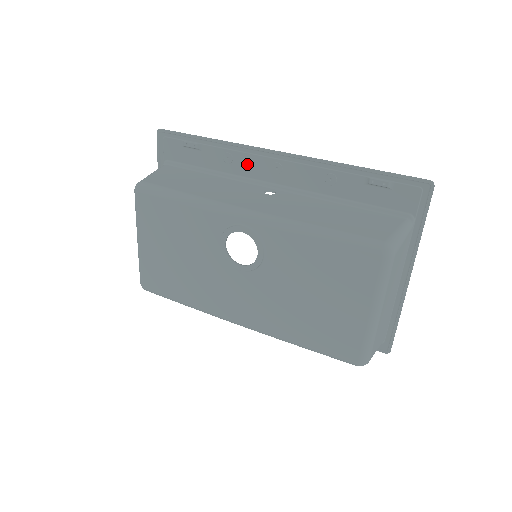
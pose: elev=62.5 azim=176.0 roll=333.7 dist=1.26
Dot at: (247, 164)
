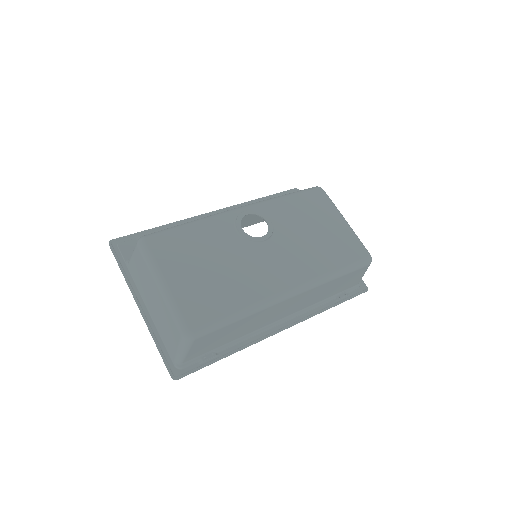
Dot at: occluded
